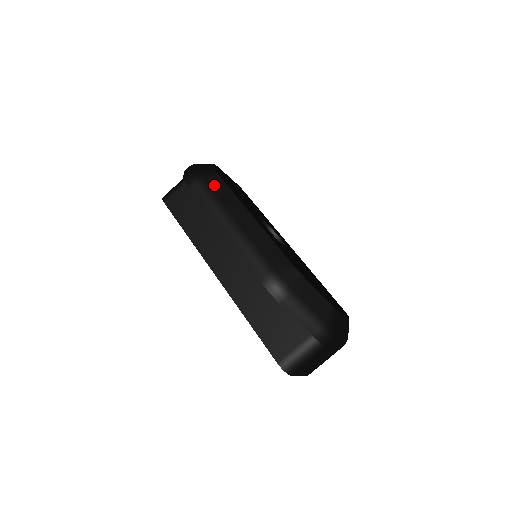
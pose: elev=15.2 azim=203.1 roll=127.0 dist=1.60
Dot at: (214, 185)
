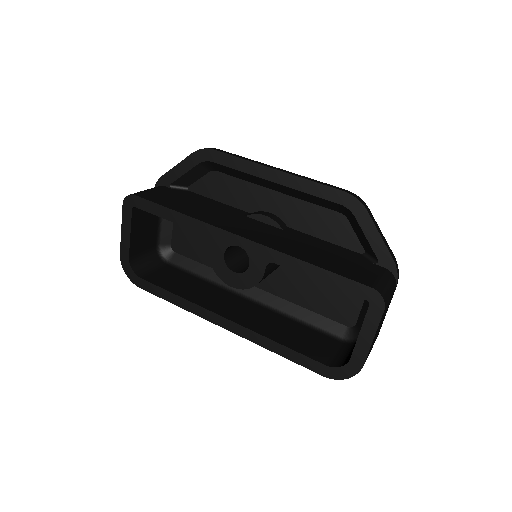
Dot at: occluded
